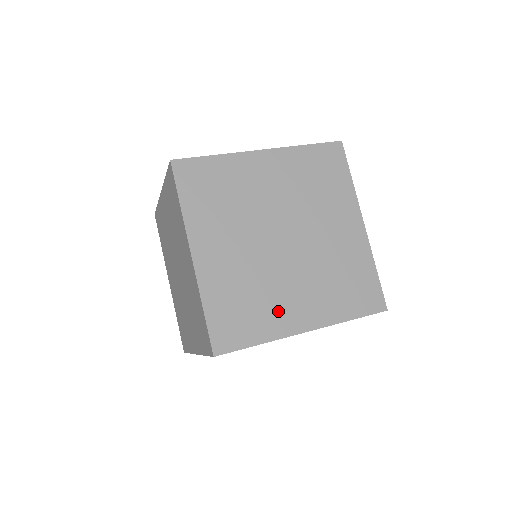
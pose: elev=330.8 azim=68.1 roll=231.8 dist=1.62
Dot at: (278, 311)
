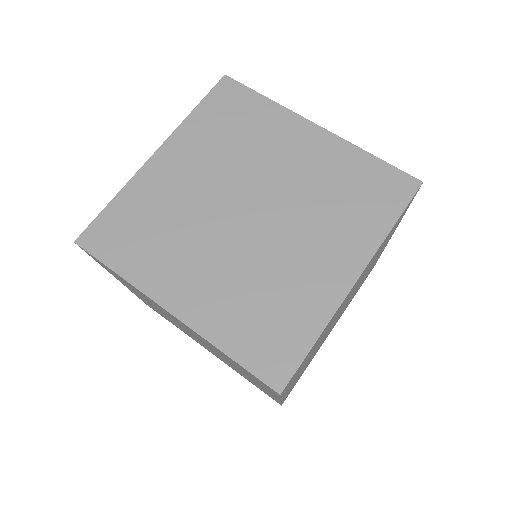
Dot at: occluded
